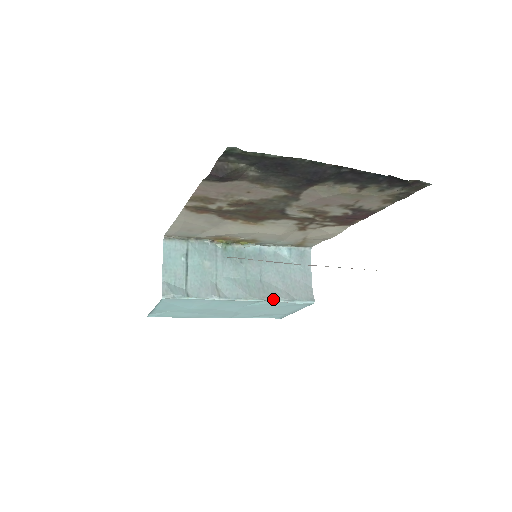
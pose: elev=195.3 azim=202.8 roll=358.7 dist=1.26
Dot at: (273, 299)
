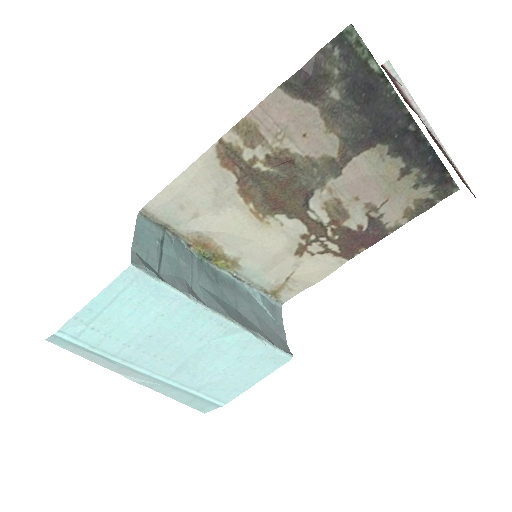
Dot at: (253, 332)
